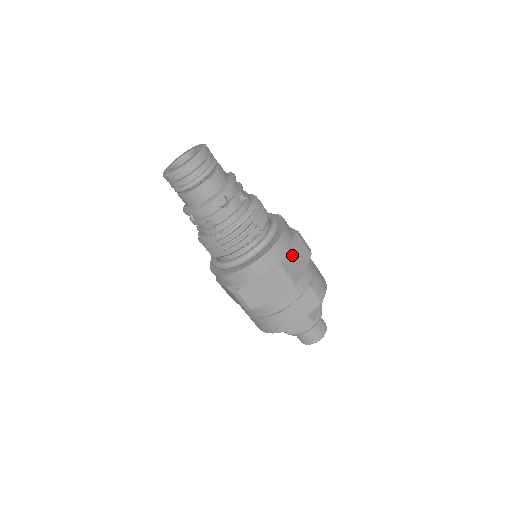
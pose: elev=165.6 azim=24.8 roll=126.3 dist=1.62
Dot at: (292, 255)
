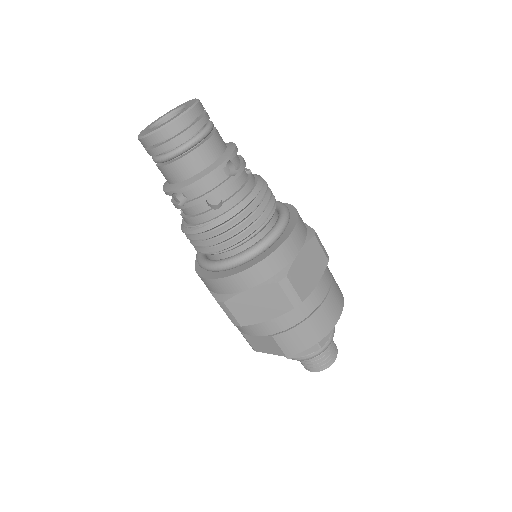
Dot at: (251, 298)
